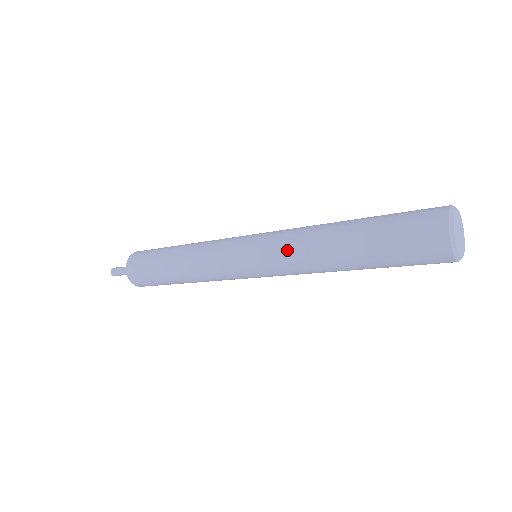
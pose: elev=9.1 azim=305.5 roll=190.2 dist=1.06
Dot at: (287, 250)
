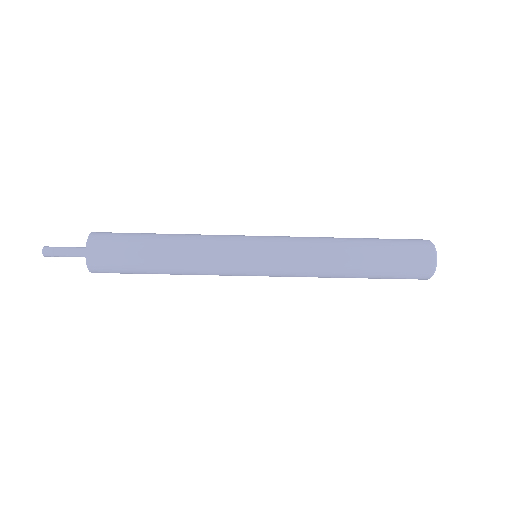
Dot at: (305, 261)
